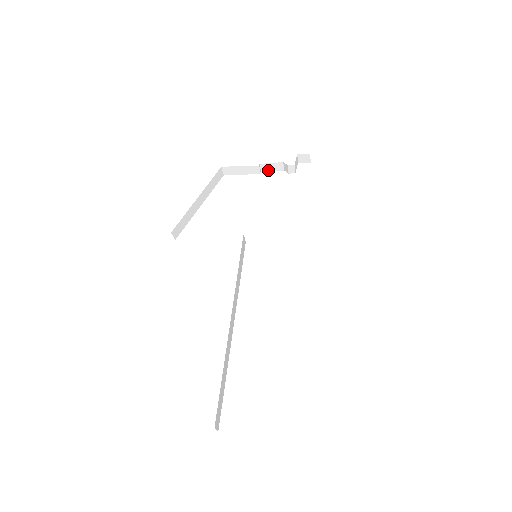
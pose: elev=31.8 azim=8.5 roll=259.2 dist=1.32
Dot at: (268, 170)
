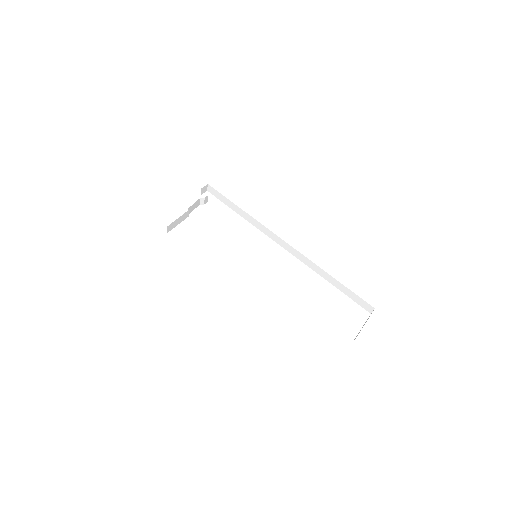
Dot at: (191, 211)
